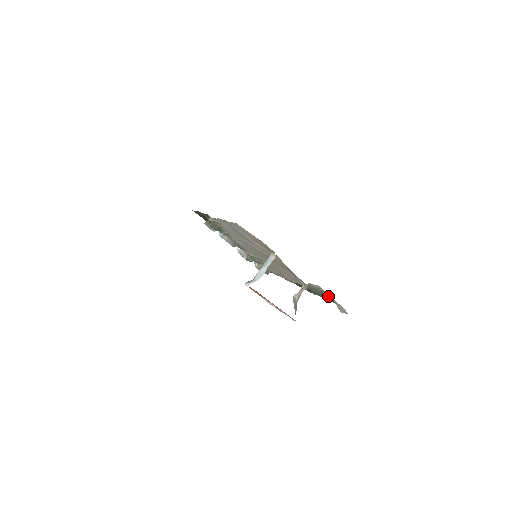
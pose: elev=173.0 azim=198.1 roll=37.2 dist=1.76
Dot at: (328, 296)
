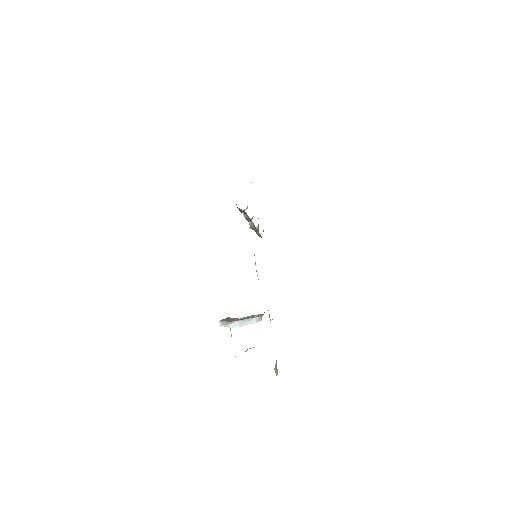
Dot at: occluded
